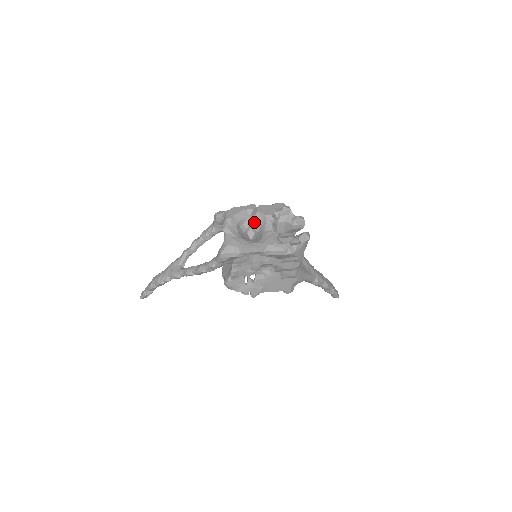
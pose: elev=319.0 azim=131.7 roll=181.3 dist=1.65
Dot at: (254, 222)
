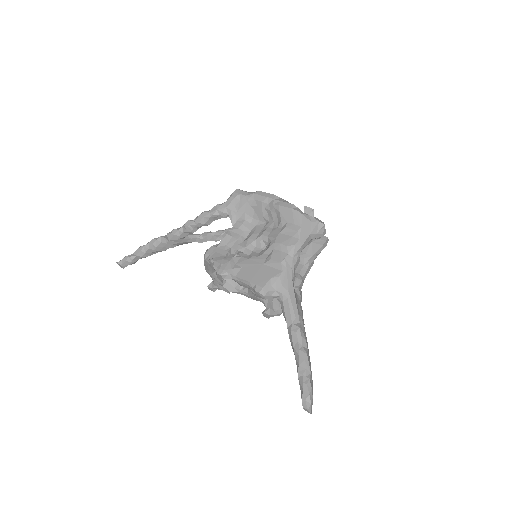
Dot at: occluded
